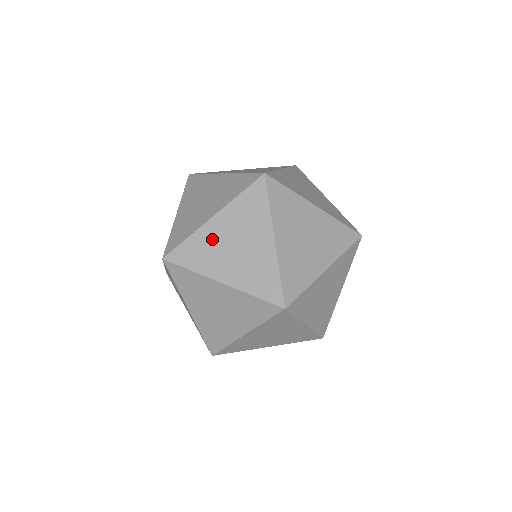
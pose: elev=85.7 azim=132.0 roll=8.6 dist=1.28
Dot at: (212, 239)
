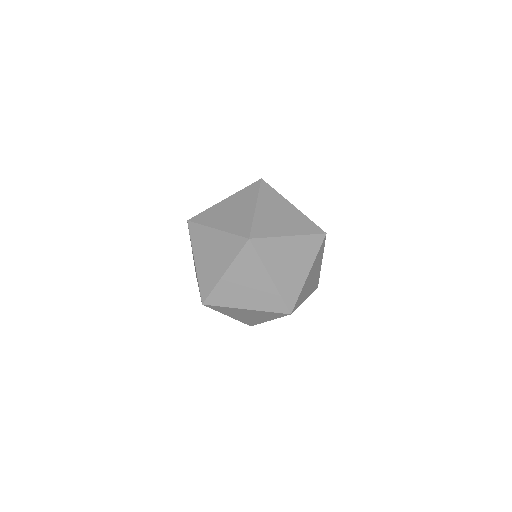
Dot at: (220, 209)
